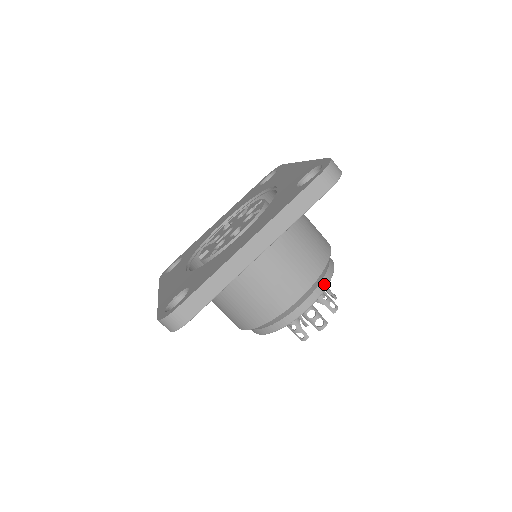
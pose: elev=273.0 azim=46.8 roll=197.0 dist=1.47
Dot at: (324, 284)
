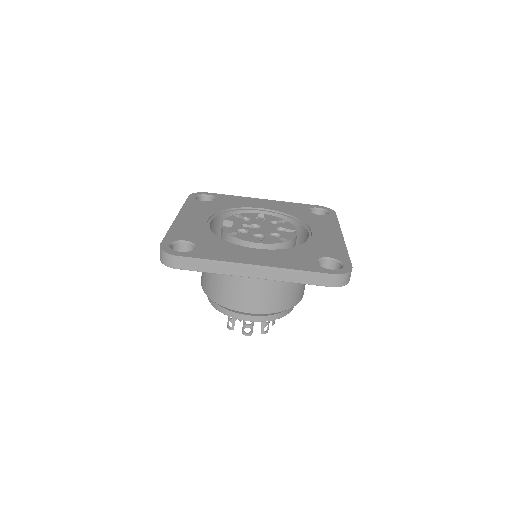
Dot at: (273, 318)
